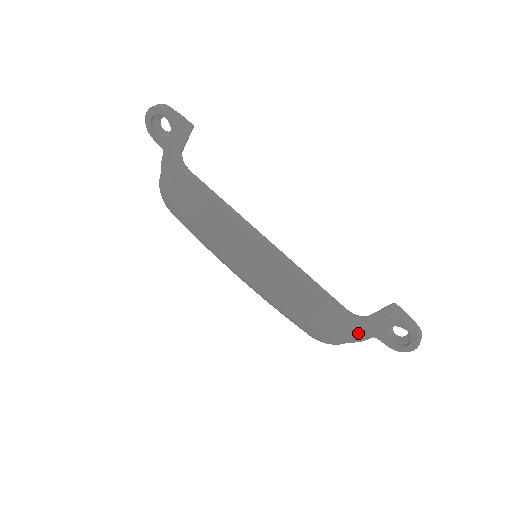
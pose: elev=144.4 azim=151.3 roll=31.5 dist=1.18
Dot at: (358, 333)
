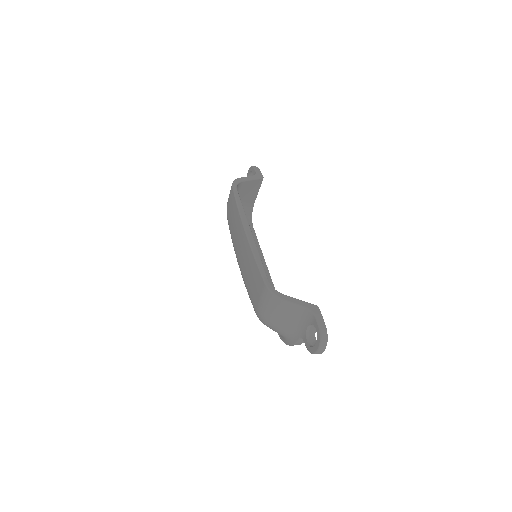
Dot at: (273, 307)
